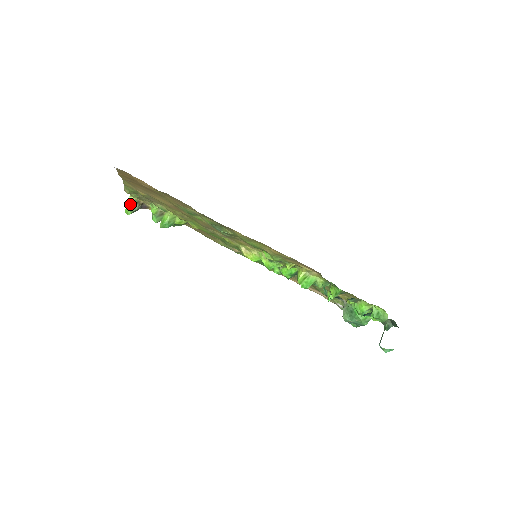
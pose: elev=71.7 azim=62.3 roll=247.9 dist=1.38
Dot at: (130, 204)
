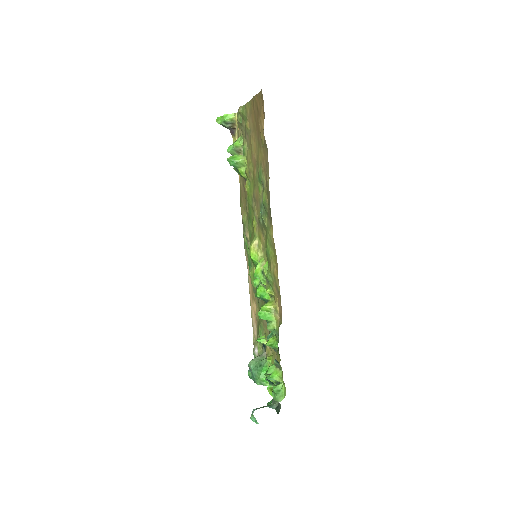
Dot at: (228, 118)
